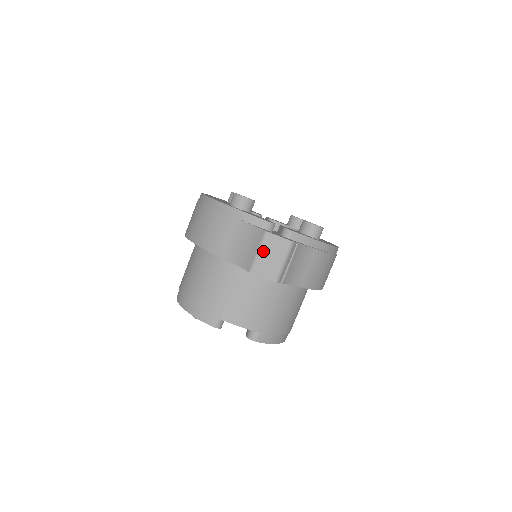
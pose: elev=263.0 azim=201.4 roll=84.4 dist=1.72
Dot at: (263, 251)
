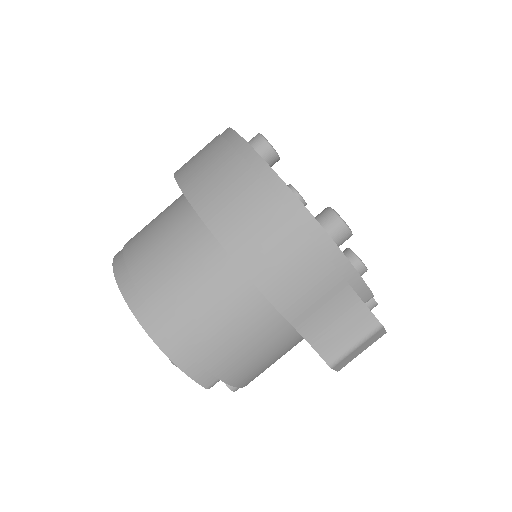
Dot at: (361, 346)
